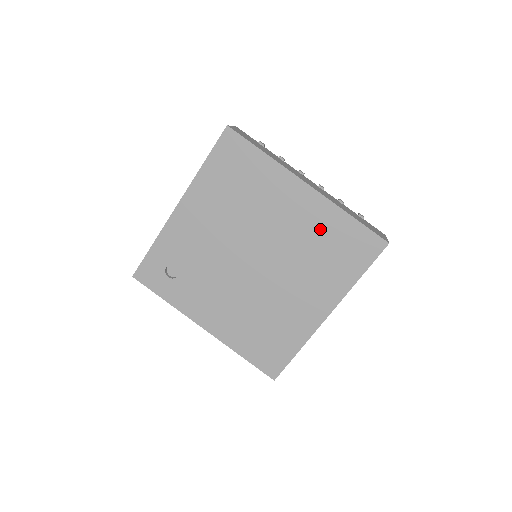
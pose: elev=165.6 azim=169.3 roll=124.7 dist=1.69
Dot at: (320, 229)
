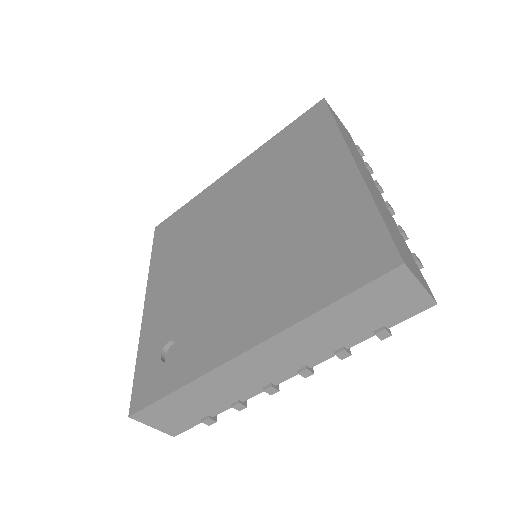
Dot at: (267, 161)
